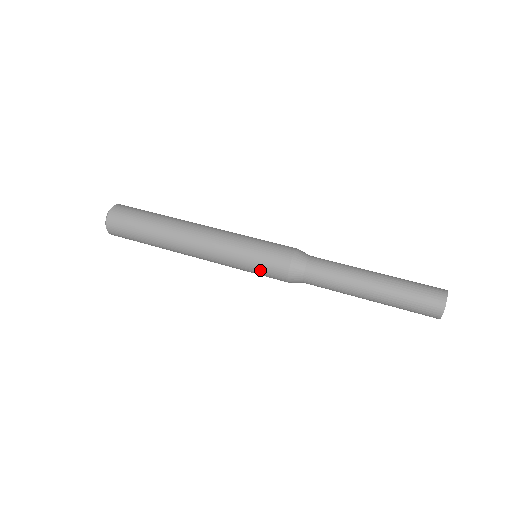
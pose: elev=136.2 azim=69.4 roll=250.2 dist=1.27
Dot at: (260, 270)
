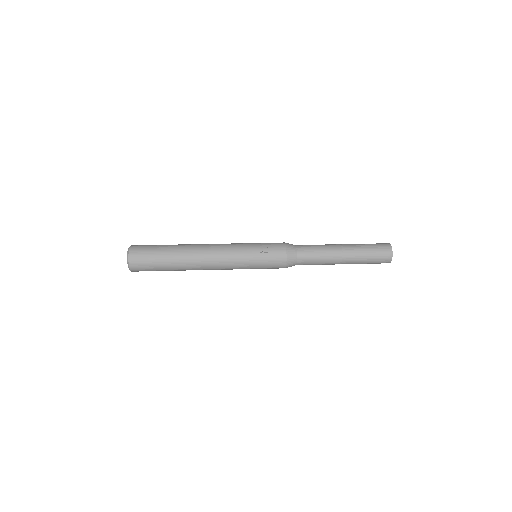
Dot at: (265, 254)
